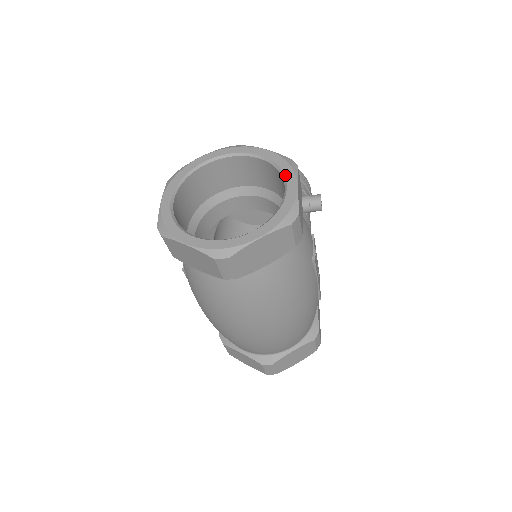
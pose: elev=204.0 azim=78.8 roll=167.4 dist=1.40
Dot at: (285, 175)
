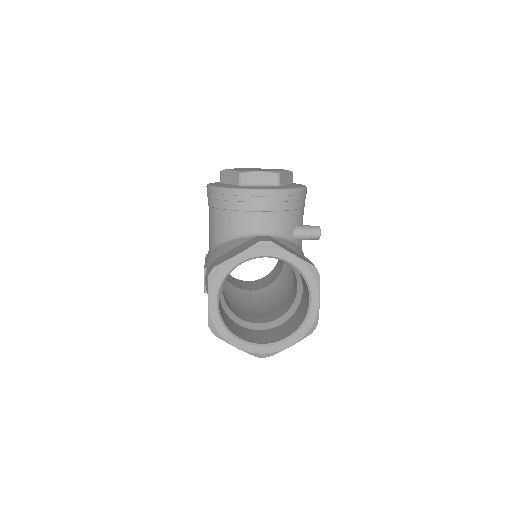
Dot at: (311, 289)
